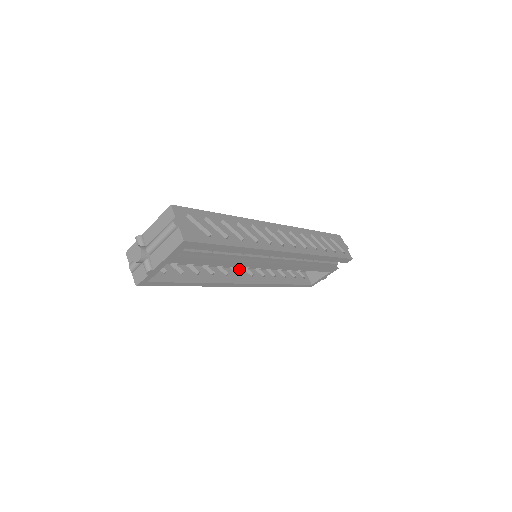
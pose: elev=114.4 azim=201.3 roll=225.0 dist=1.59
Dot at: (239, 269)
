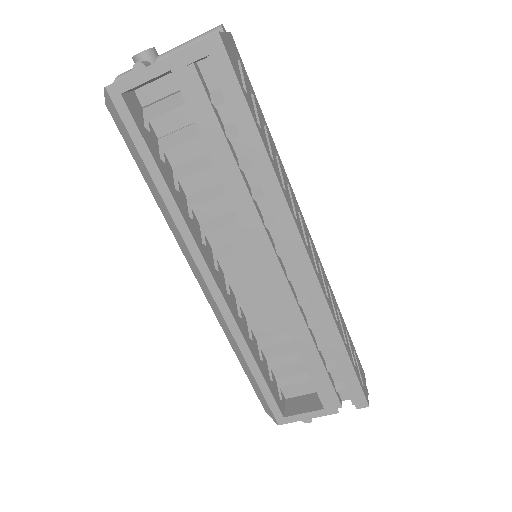
Dot at: (220, 266)
